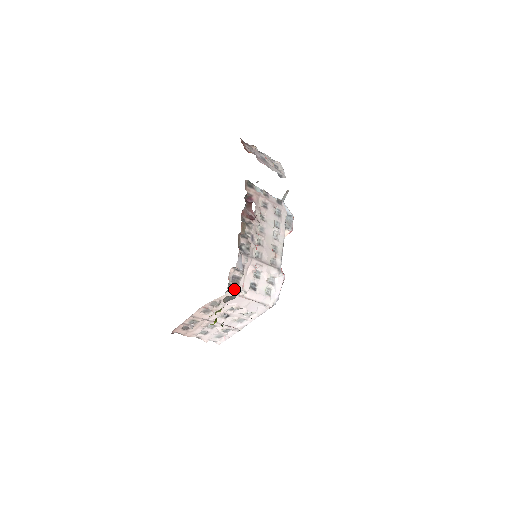
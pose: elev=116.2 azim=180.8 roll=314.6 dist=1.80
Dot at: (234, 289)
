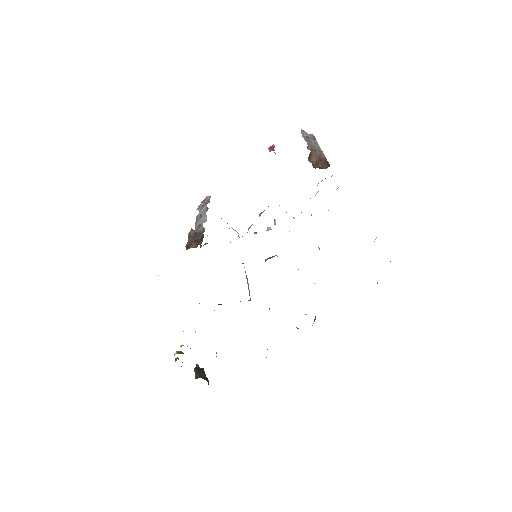
Dot at: occluded
